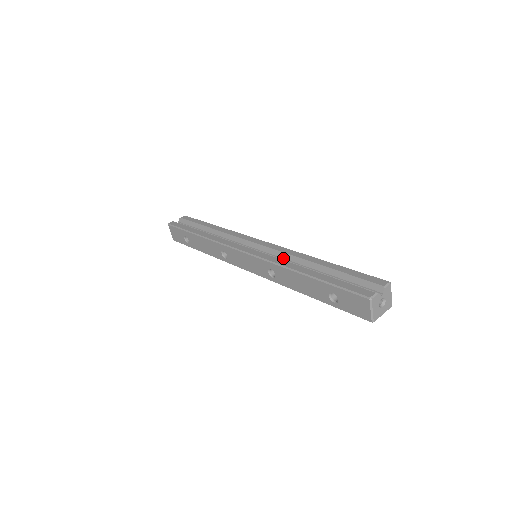
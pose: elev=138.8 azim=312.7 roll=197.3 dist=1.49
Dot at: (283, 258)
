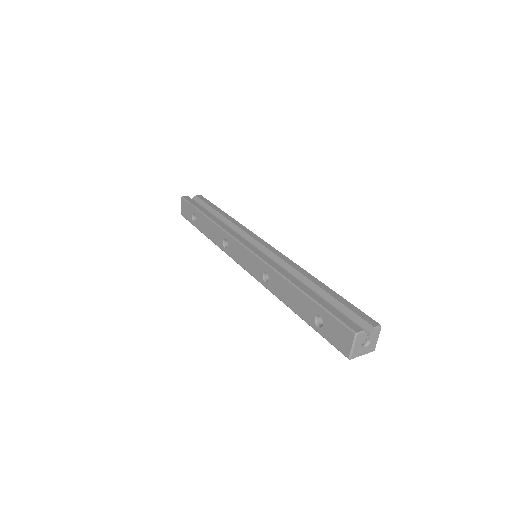
Dot at: (282, 266)
